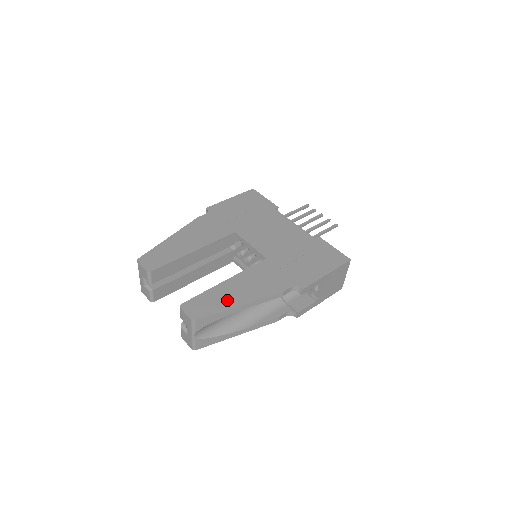
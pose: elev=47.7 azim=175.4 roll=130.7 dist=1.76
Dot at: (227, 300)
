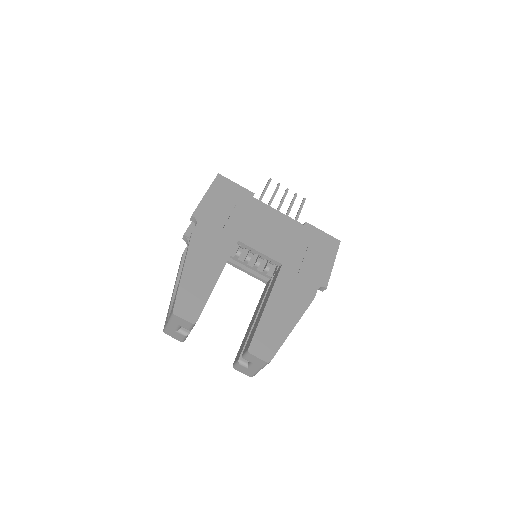
Dot at: (281, 327)
